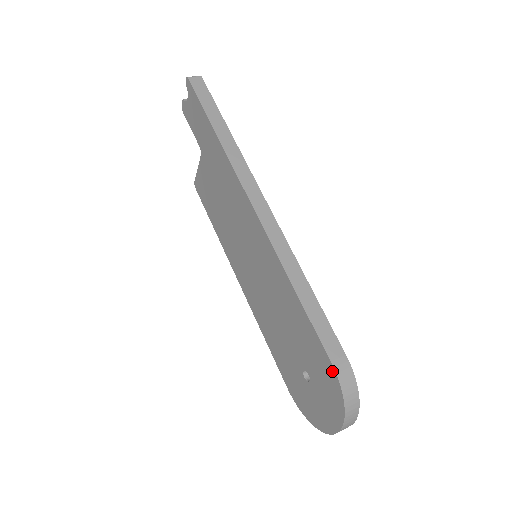
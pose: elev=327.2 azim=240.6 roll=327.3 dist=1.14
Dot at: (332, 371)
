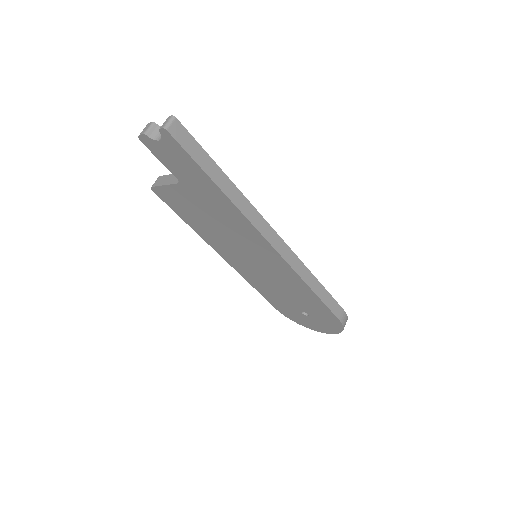
Dot at: (338, 322)
